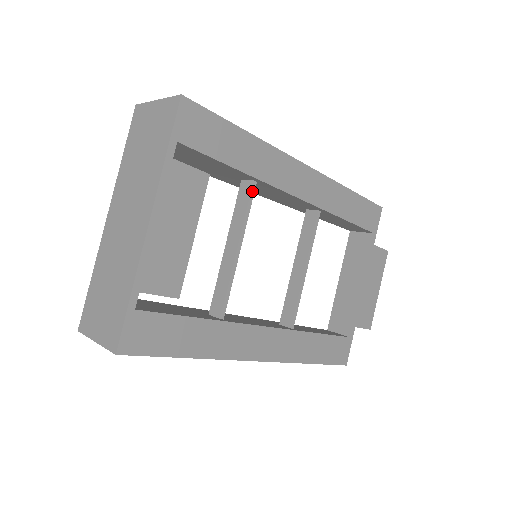
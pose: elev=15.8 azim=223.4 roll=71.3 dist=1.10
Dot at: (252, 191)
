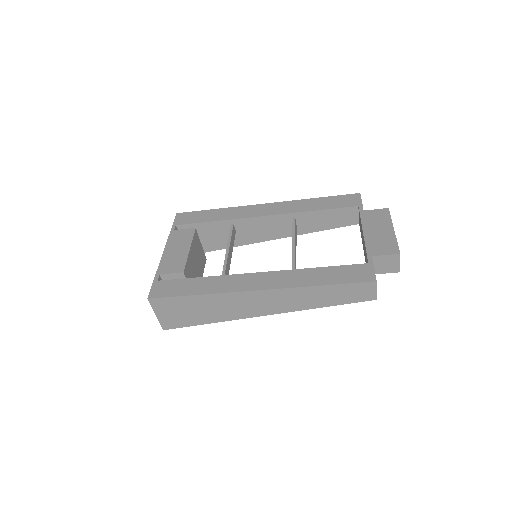
Dot at: (231, 228)
